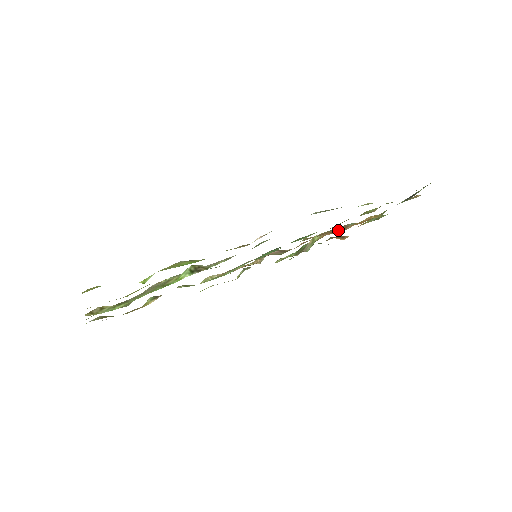
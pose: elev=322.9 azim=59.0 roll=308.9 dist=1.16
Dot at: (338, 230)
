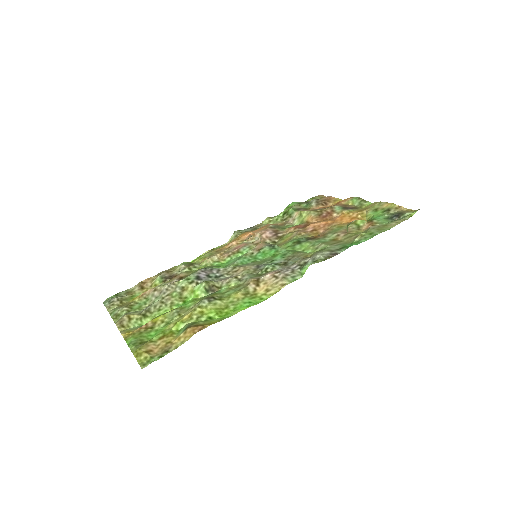
Dot at: (325, 215)
